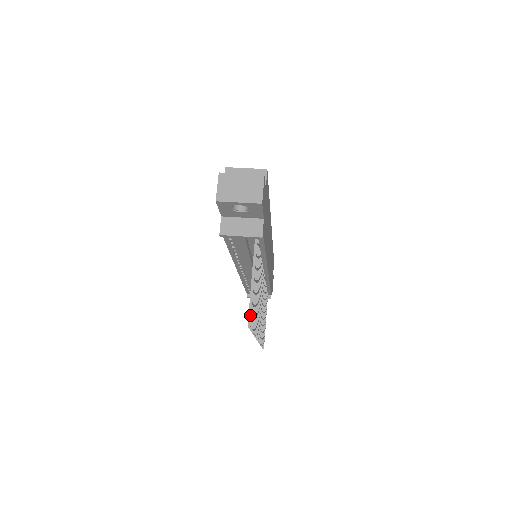
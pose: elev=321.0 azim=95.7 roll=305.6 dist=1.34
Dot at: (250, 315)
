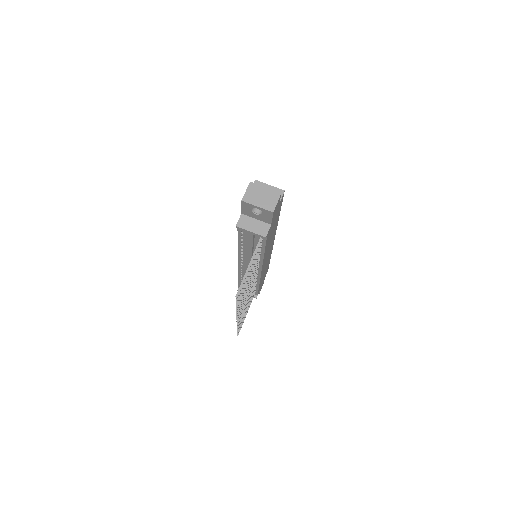
Dot at: (240, 290)
